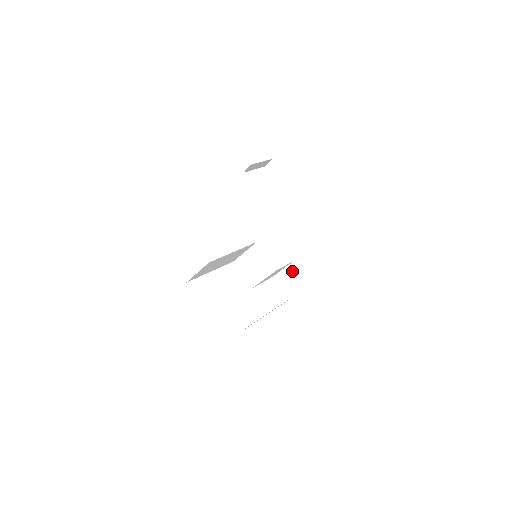
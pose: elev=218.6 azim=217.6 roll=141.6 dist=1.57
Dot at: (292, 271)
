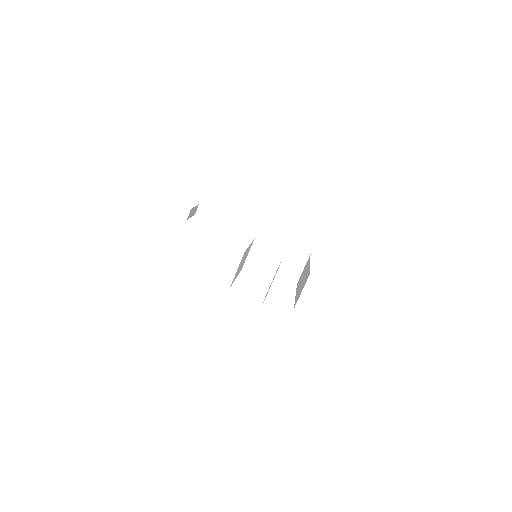
Dot at: (289, 254)
